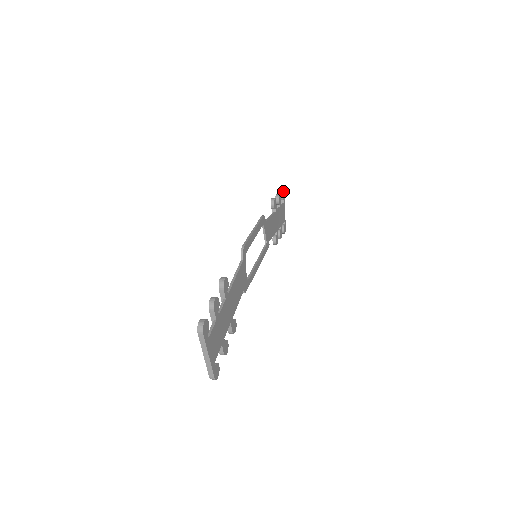
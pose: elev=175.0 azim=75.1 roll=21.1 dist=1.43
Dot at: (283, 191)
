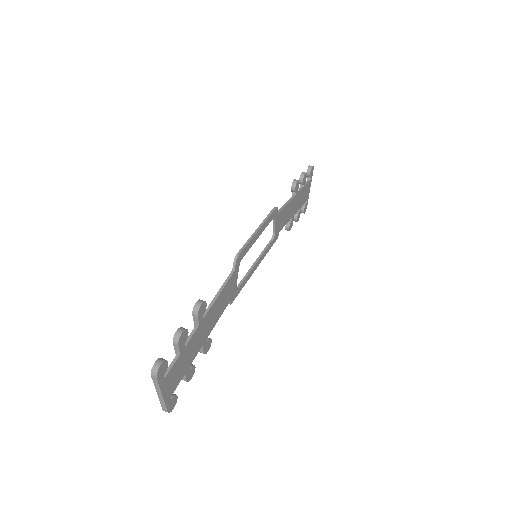
Dot at: (312, 167)
